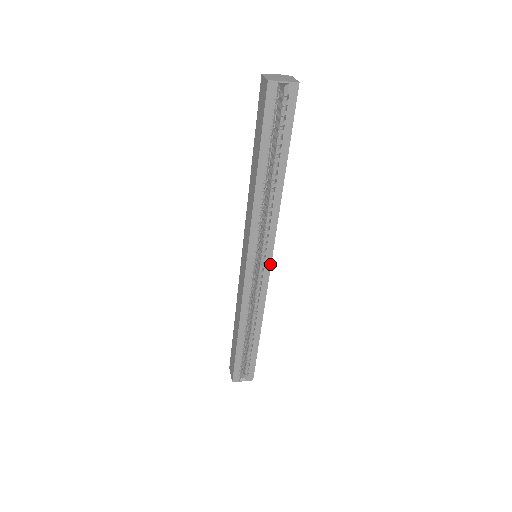
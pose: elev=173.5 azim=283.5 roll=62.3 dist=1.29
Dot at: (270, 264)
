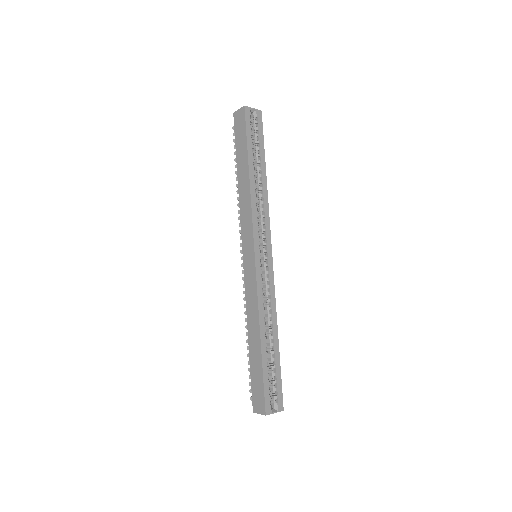
Dot at: (271, 255)
